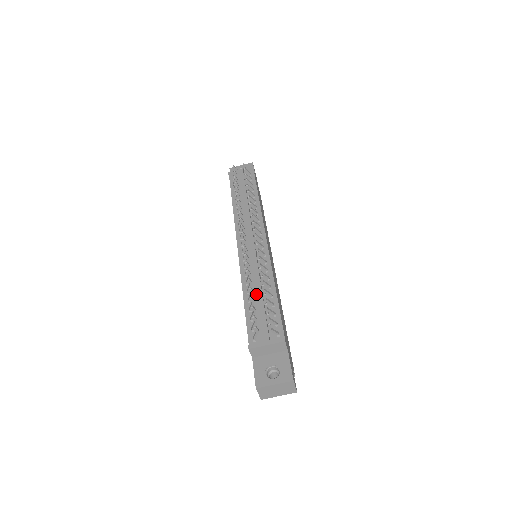
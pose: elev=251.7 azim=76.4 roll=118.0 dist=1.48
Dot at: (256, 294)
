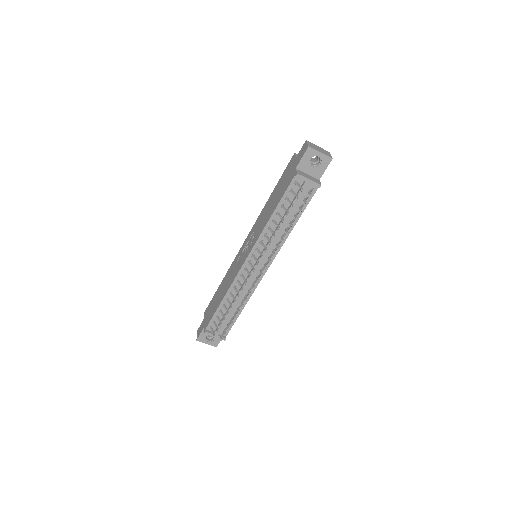
Dot at: occluded
